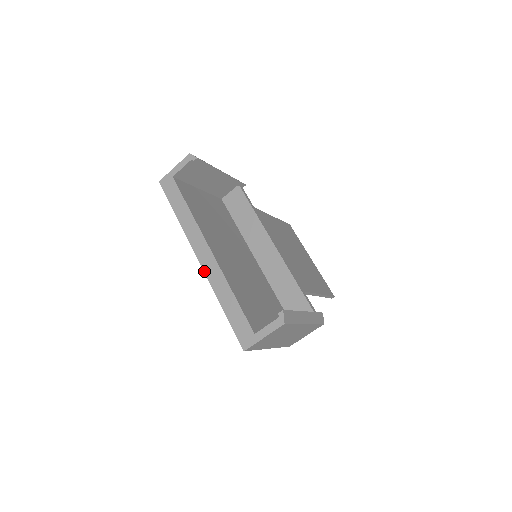
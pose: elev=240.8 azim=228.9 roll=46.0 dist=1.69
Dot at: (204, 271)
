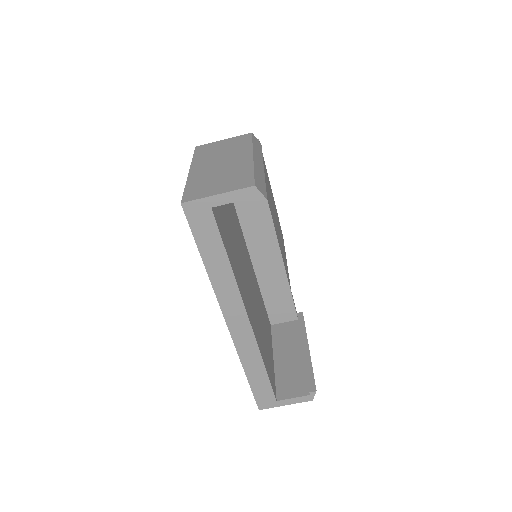
Dot at: (232, 338)
